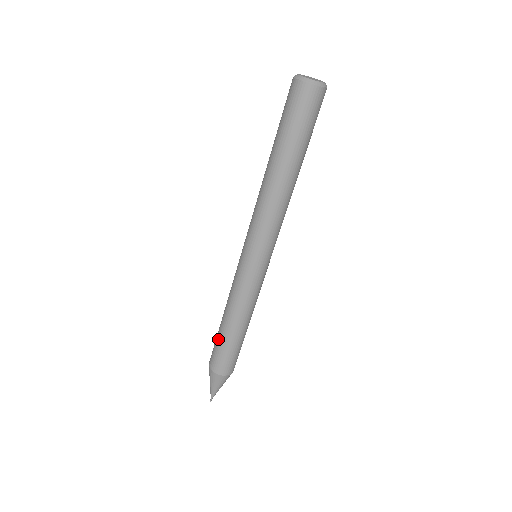
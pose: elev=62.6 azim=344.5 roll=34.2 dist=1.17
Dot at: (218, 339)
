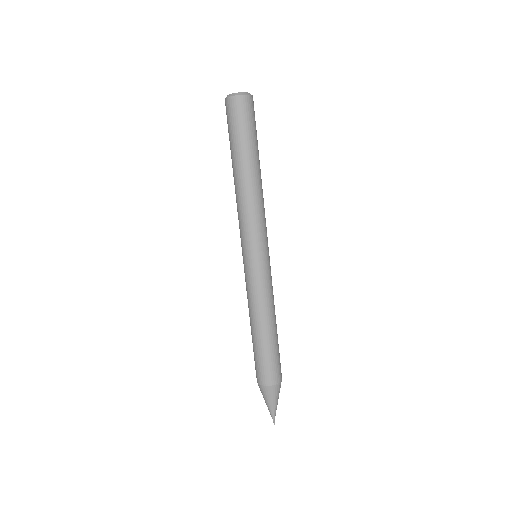
Dot at: (253, 348)
